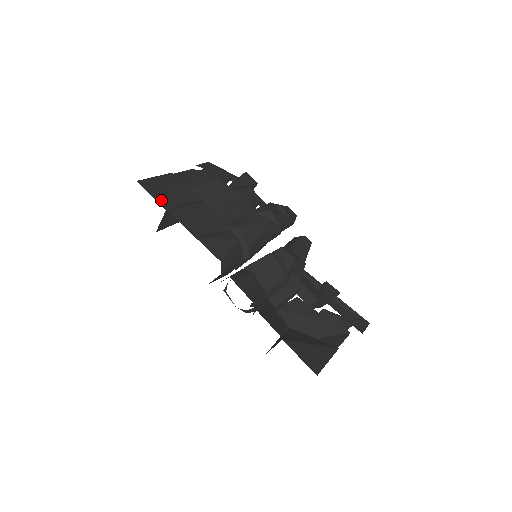
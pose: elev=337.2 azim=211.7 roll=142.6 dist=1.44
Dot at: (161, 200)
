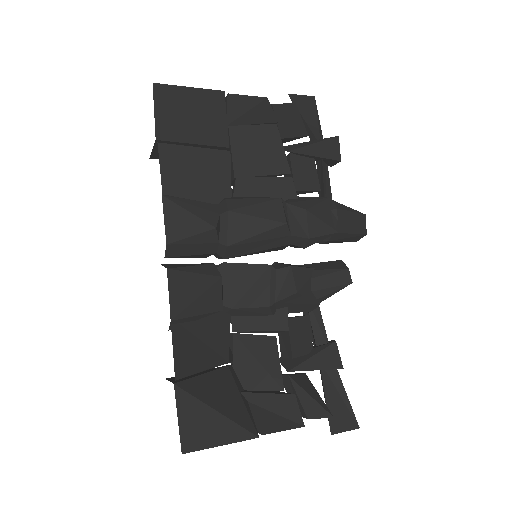
Dot at: (163, 123)
